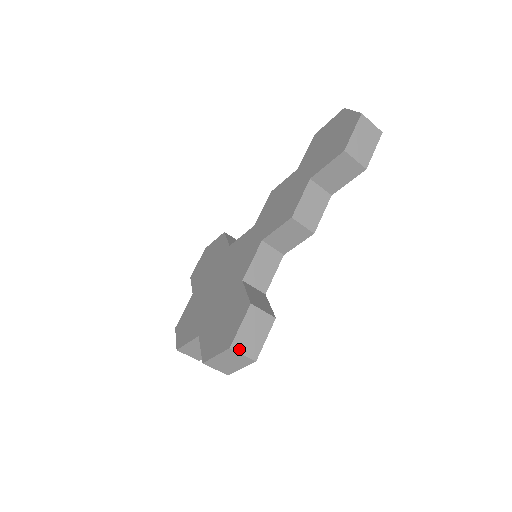
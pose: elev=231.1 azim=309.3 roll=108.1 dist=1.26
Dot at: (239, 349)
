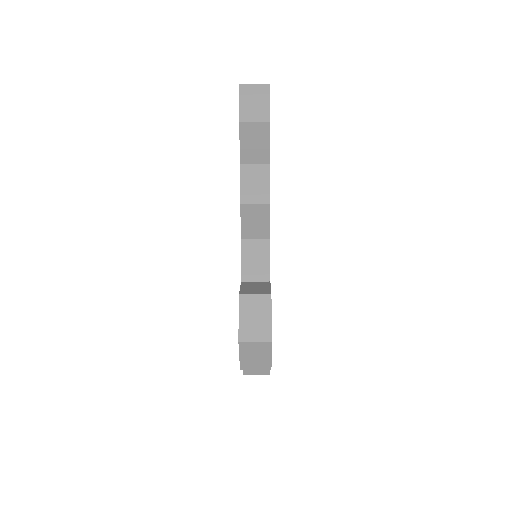
Dot at: (248, 338)
